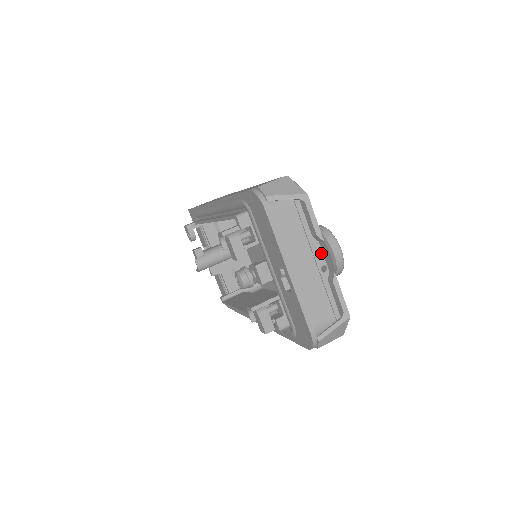
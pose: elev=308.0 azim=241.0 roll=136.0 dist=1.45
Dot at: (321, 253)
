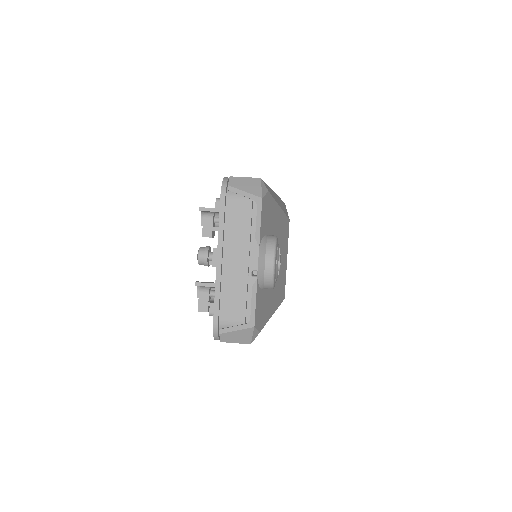
Dot at: occluded
